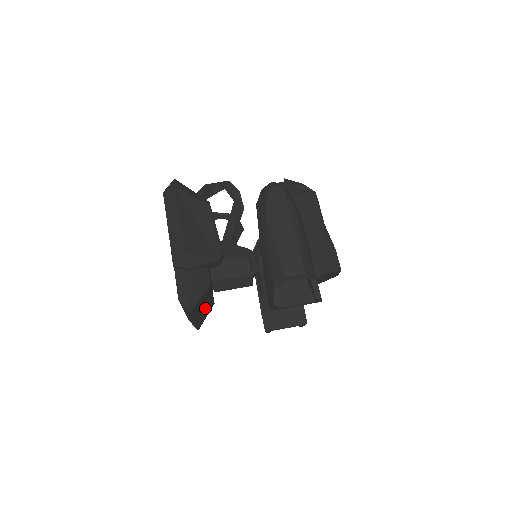
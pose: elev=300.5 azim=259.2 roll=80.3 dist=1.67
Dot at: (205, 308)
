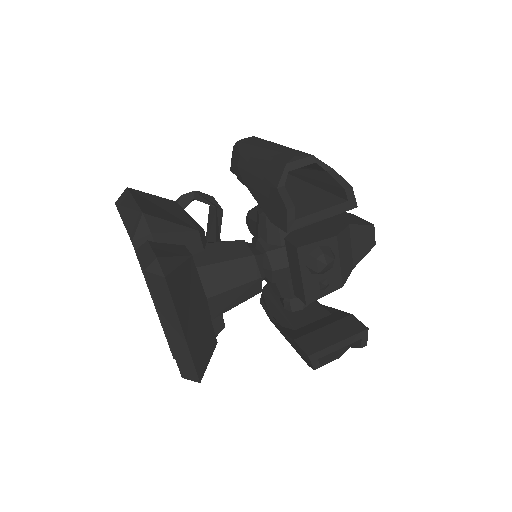
Dot at: (199, 323)
